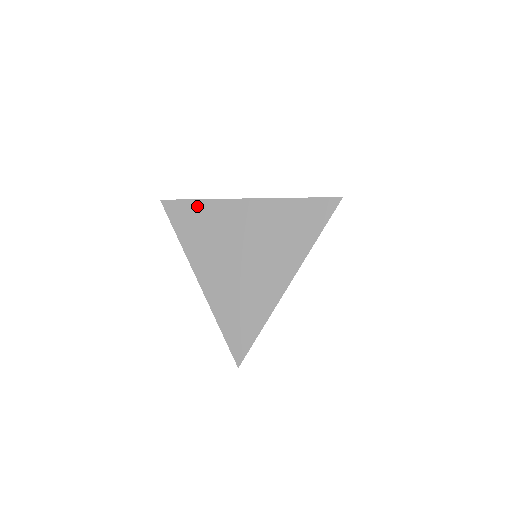
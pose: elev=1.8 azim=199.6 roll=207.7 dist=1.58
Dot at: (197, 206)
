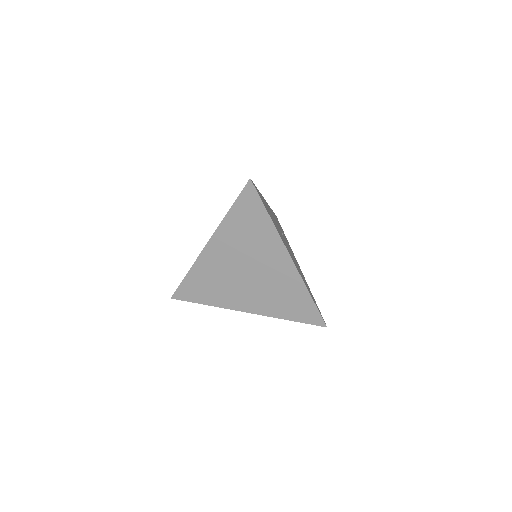
Dot at: (264, 218)
